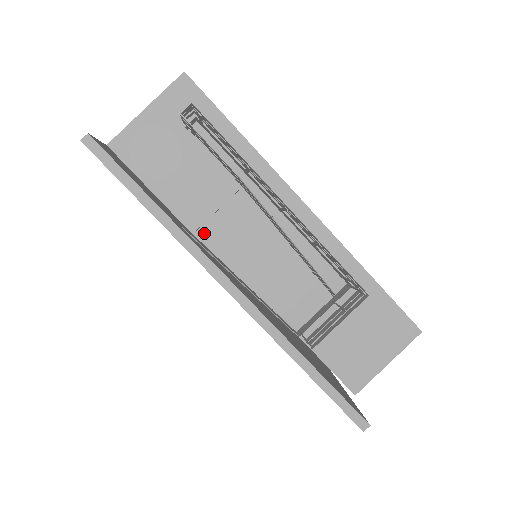
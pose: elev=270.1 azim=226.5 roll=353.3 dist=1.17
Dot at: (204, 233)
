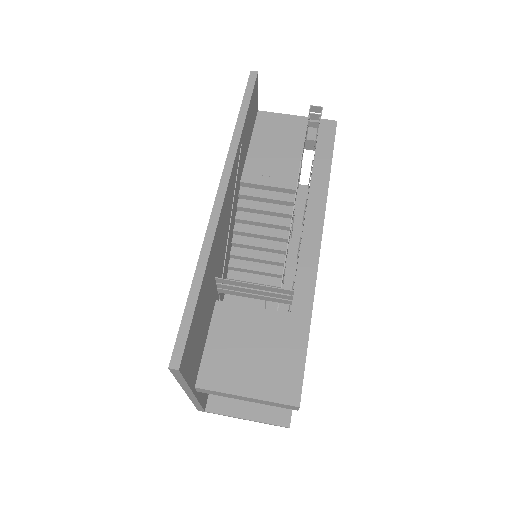
Dot at: (246, 192)
